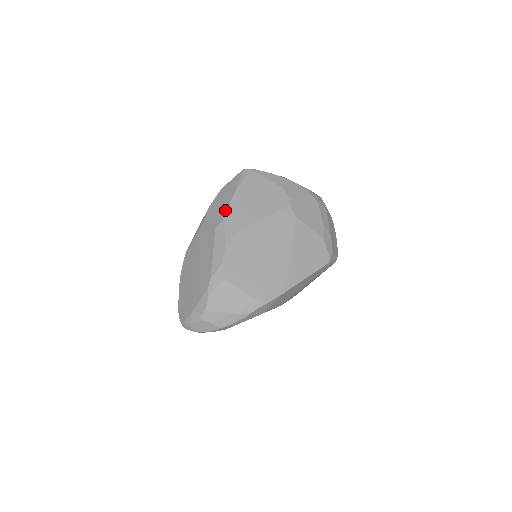
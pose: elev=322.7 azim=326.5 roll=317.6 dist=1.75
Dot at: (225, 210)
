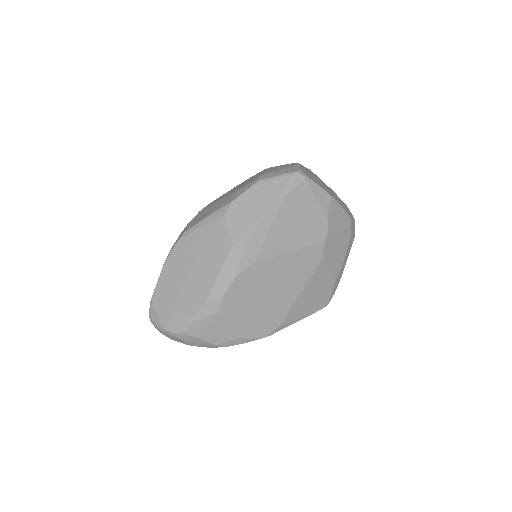
Dot at: (253, 226)
